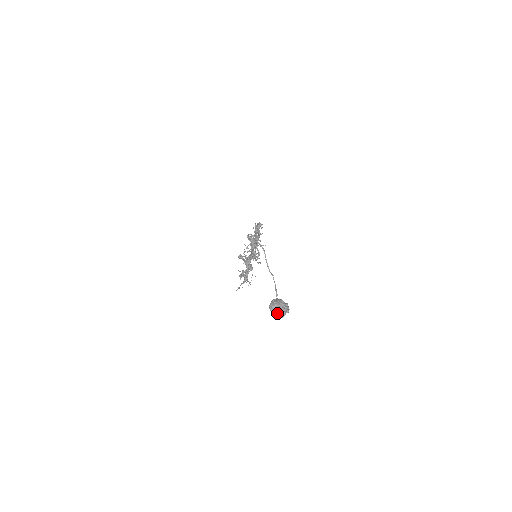
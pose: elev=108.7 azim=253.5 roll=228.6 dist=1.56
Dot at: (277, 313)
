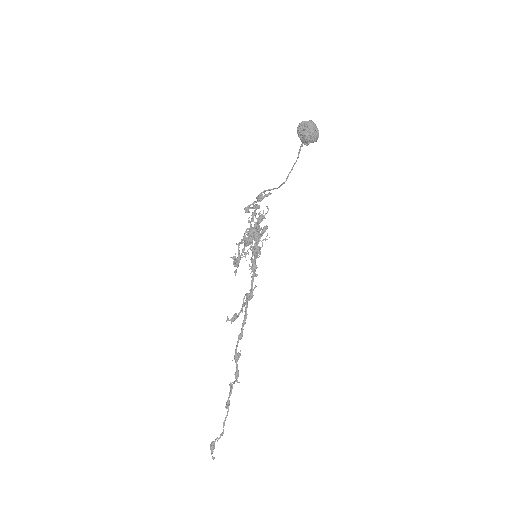
Dot at: (308, 121)
